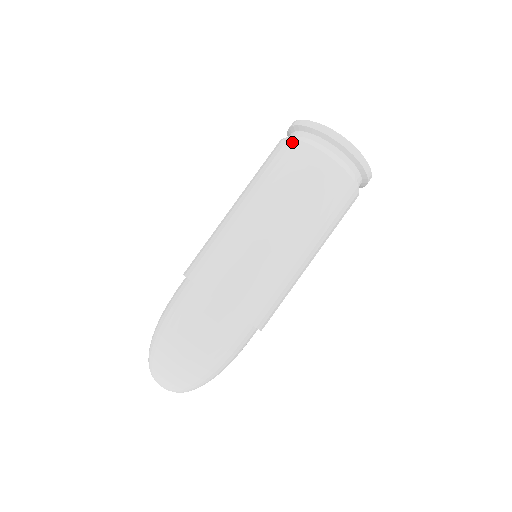
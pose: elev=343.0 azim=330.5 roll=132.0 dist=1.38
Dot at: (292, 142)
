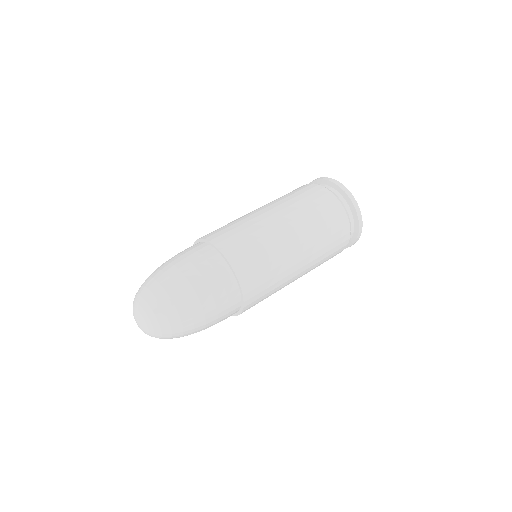
Dot at: (316, 185)
